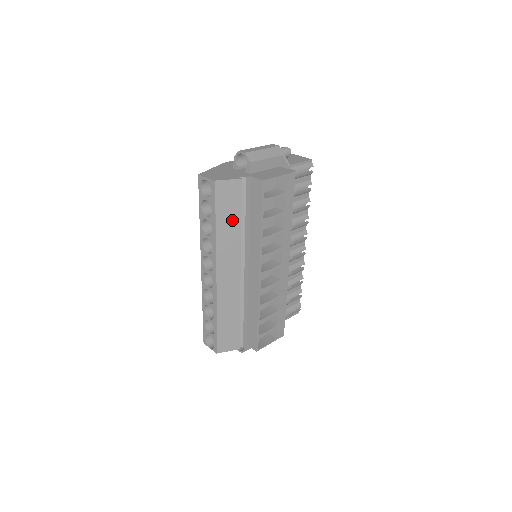
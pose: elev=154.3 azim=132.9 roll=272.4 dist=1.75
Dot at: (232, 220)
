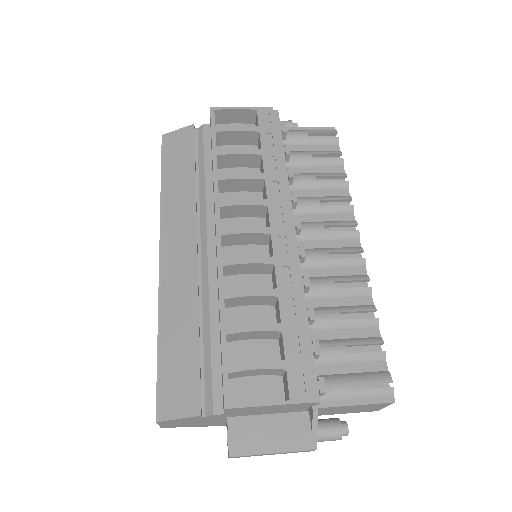
Dot at: (184, 173)
